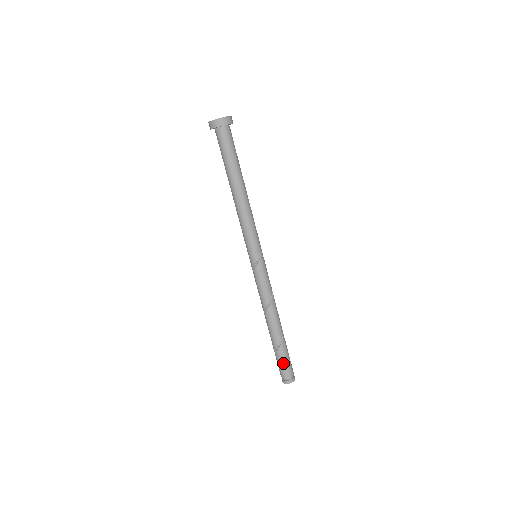
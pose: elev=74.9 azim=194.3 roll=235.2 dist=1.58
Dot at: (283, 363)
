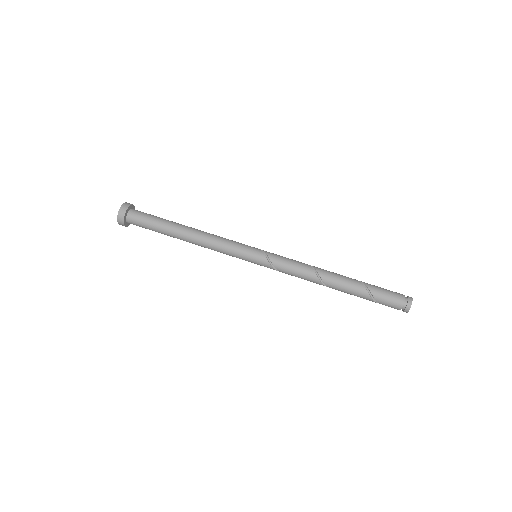
Dot at: (384, 290)
